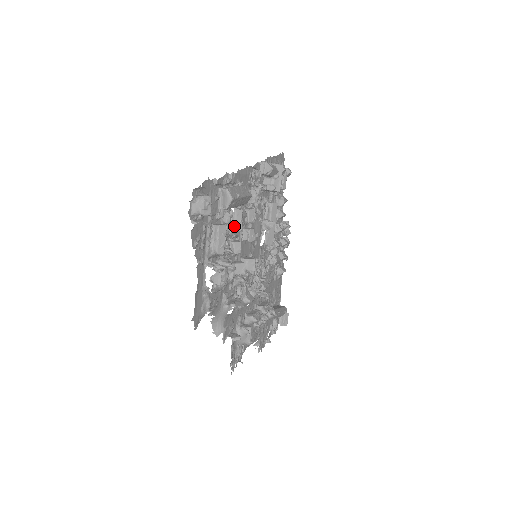
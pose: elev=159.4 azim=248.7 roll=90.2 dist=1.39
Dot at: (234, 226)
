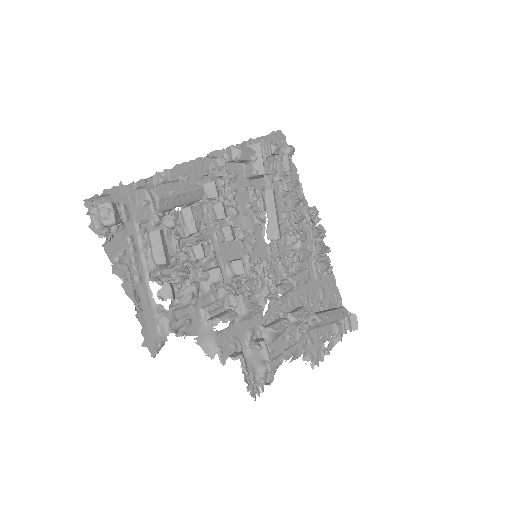
Dot at: (186, 228)
